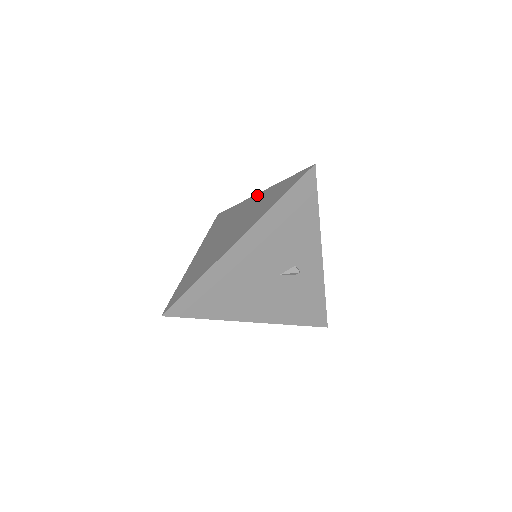
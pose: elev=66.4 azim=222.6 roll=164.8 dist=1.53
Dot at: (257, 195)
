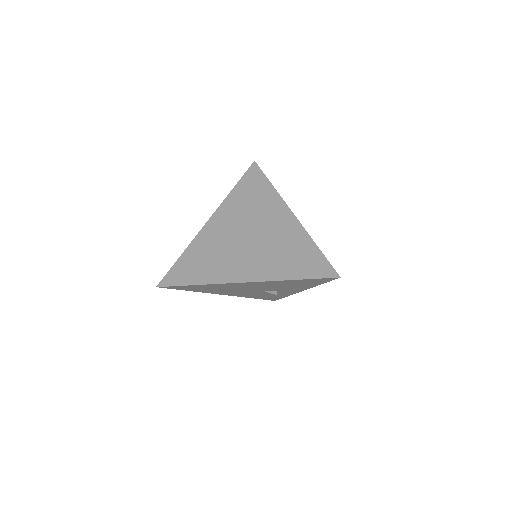
Dot at: (290, 216)
